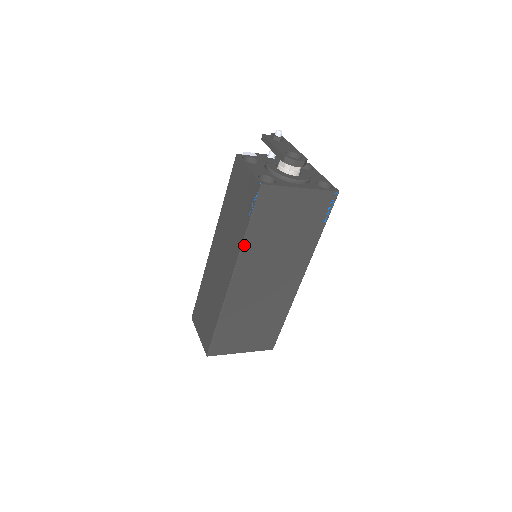
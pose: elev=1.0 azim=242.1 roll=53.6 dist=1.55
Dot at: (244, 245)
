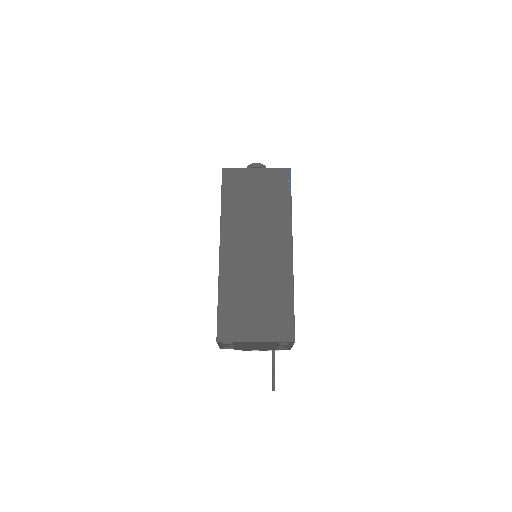
Dot at: (222, 215)
